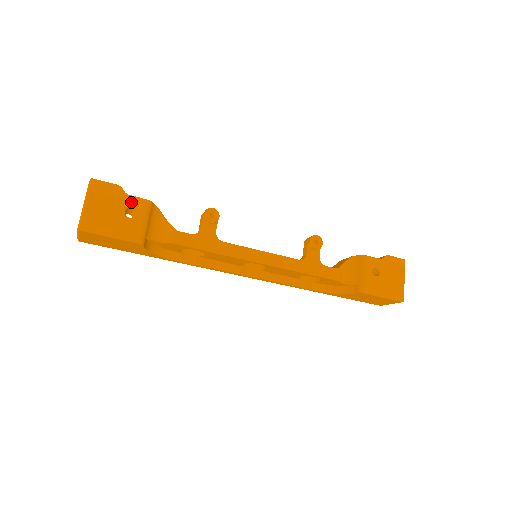
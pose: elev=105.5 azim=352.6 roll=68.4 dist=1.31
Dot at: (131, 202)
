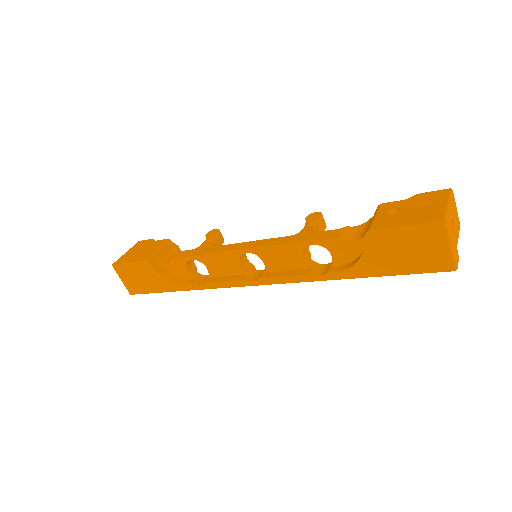
Dot at: (155, 243)
